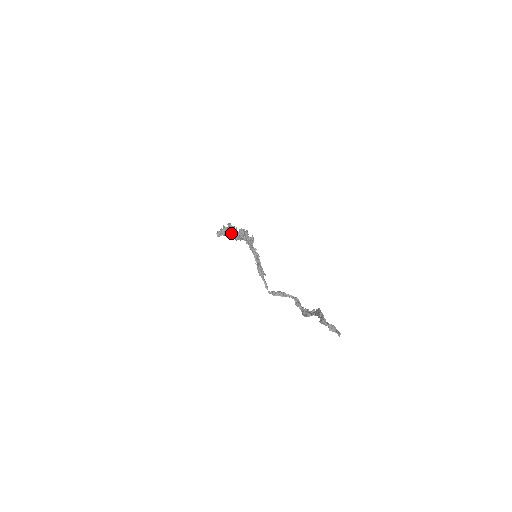
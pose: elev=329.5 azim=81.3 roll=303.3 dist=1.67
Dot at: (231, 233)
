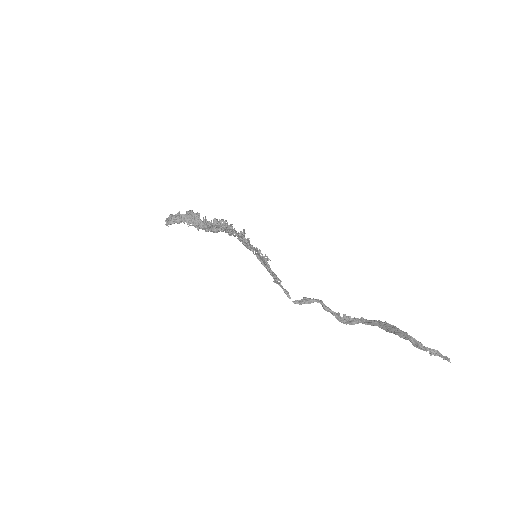
Dot at: (195, 223)
